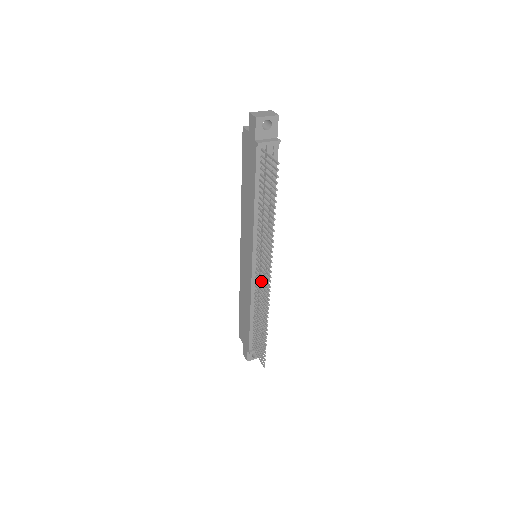
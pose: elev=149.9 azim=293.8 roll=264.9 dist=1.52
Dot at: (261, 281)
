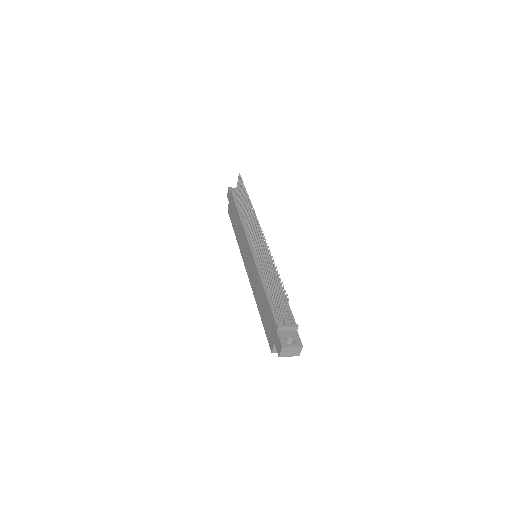
Dot at: (263, 259)
